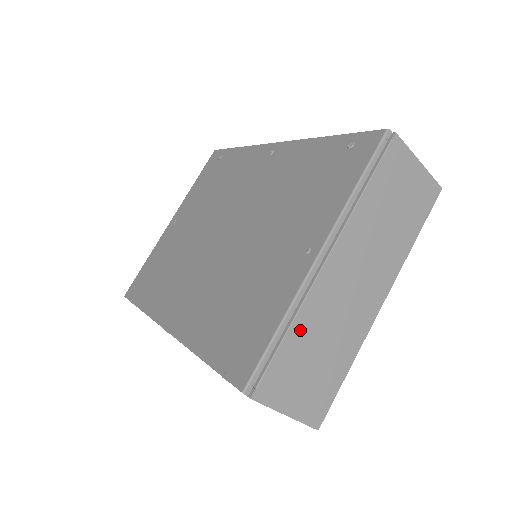
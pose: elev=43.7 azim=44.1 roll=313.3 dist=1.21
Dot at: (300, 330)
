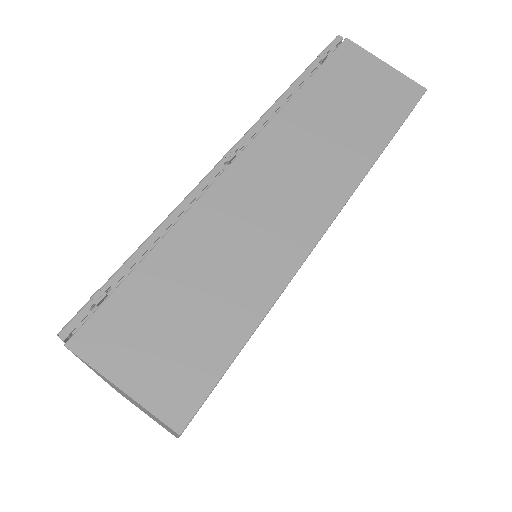
Dot at: occluded
